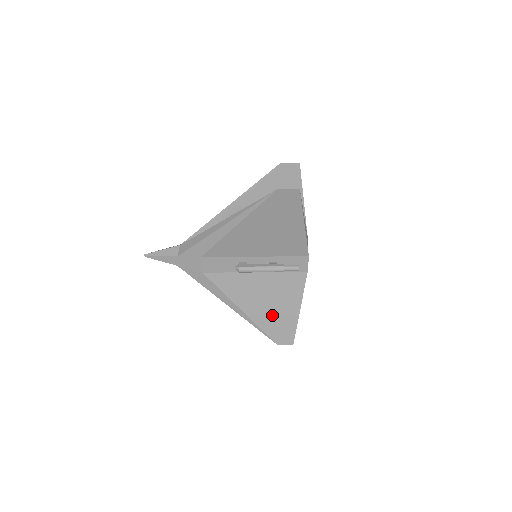
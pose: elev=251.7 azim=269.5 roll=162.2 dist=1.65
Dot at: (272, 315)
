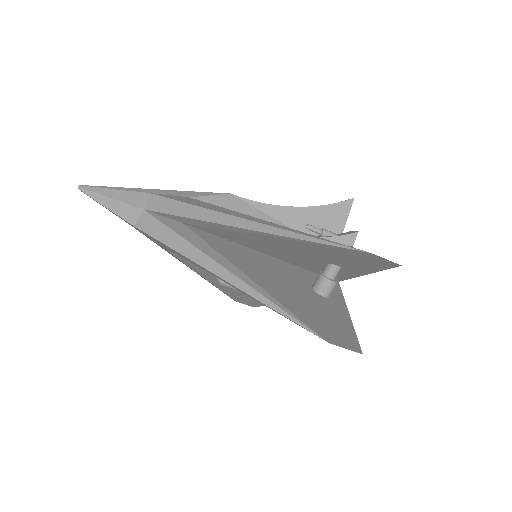
Dot at: (242, 294)
